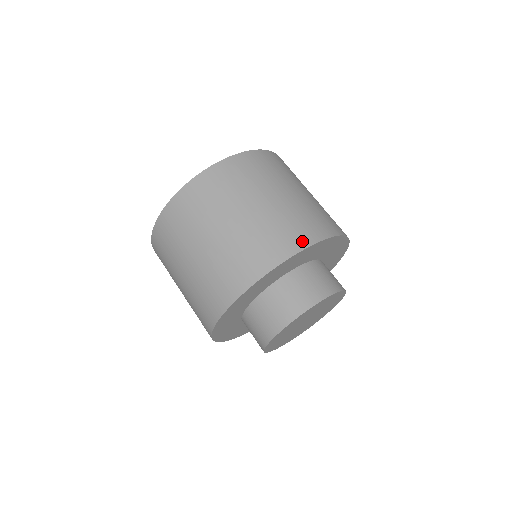
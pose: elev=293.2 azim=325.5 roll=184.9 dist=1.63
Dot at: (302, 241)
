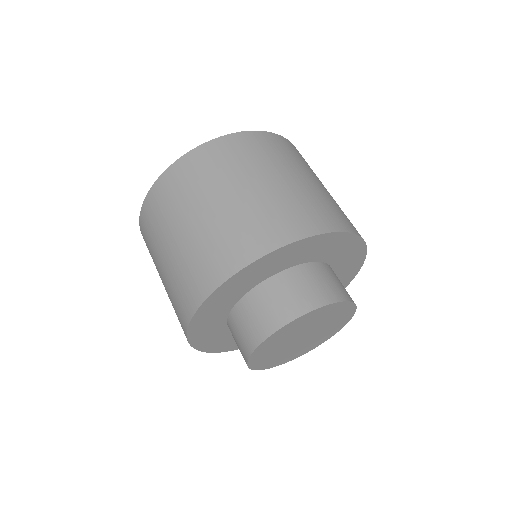
Dot at: (320, 225)
